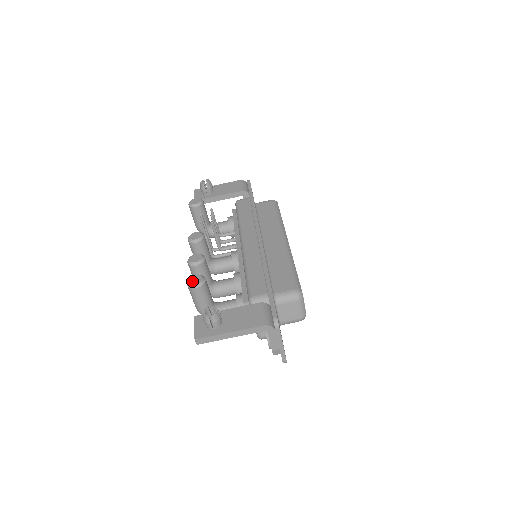
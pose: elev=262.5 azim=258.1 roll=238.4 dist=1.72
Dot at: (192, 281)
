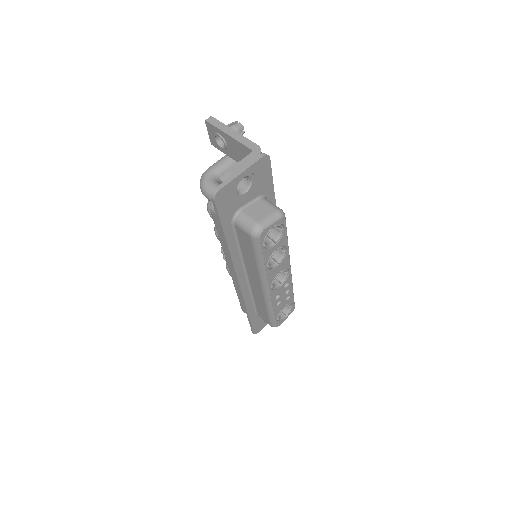
Dot at: occluded
